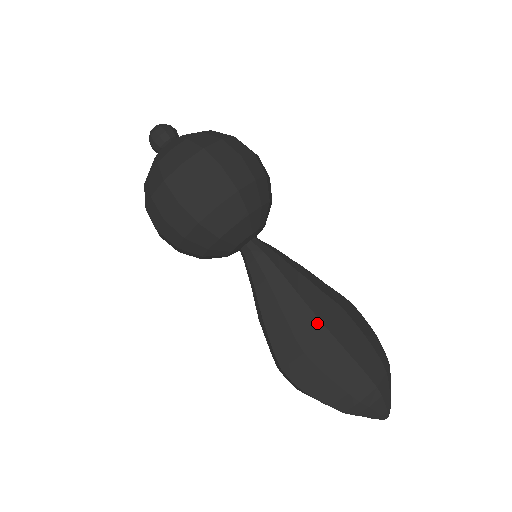
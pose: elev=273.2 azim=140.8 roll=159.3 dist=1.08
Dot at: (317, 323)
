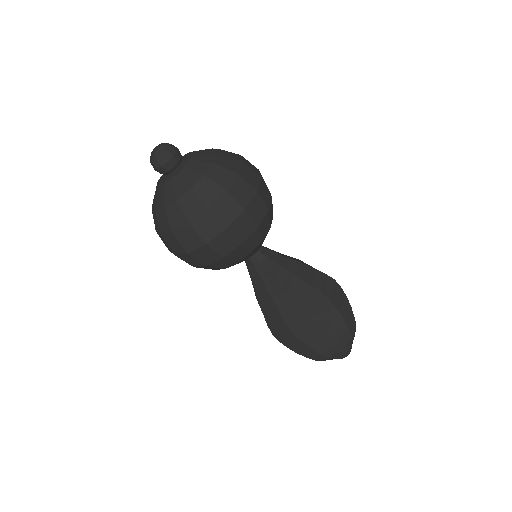
Dot at: (303, 312)
